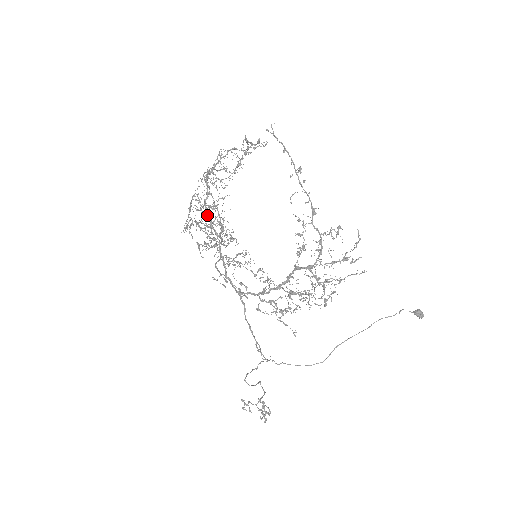
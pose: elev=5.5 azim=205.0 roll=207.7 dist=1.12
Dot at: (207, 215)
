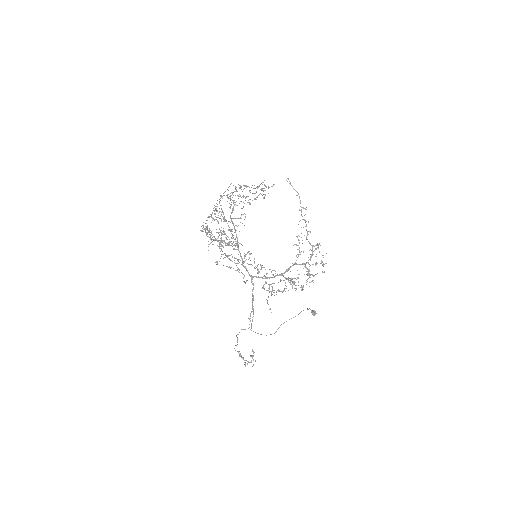
Dot at: (233, 223)
